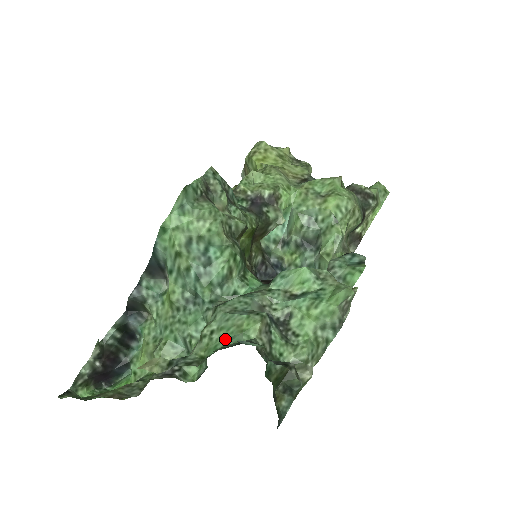
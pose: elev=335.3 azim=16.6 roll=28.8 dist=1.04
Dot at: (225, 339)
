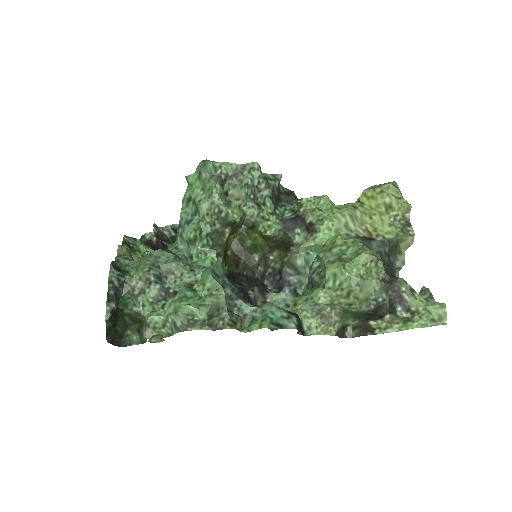
Dot at: (133, 265)
